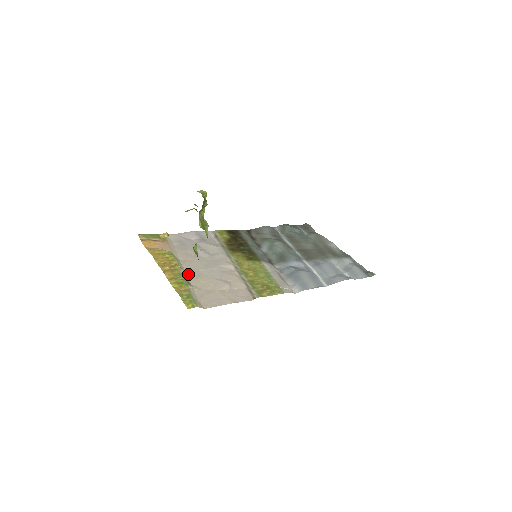
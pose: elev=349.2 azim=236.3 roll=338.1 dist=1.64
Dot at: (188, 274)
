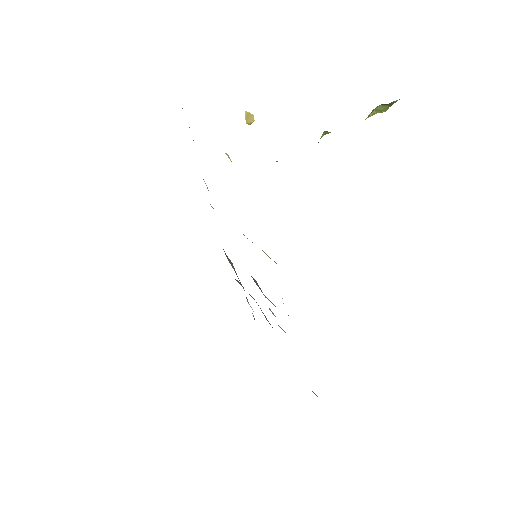
Dot at: occluded
